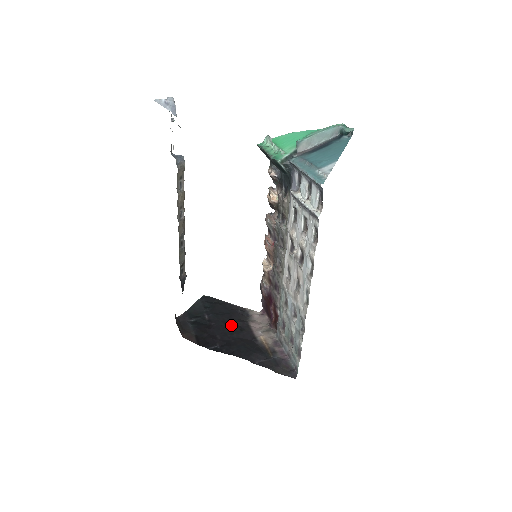
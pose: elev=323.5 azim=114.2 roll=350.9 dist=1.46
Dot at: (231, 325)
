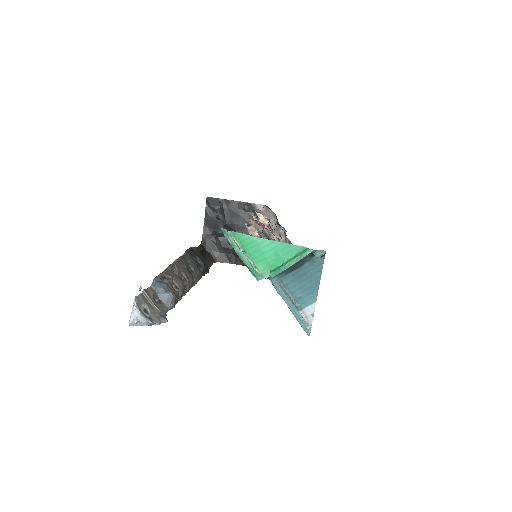
Dot at: (247, 234)
